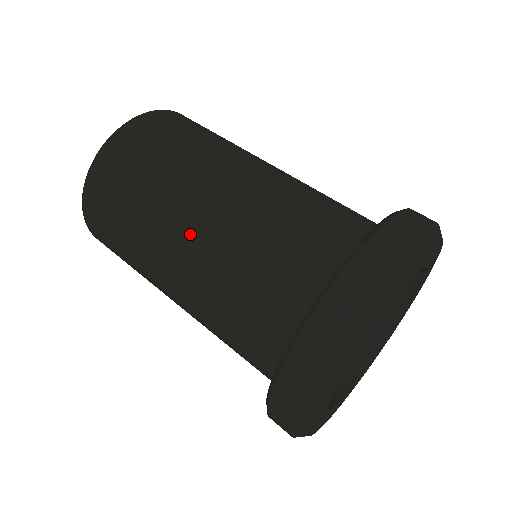
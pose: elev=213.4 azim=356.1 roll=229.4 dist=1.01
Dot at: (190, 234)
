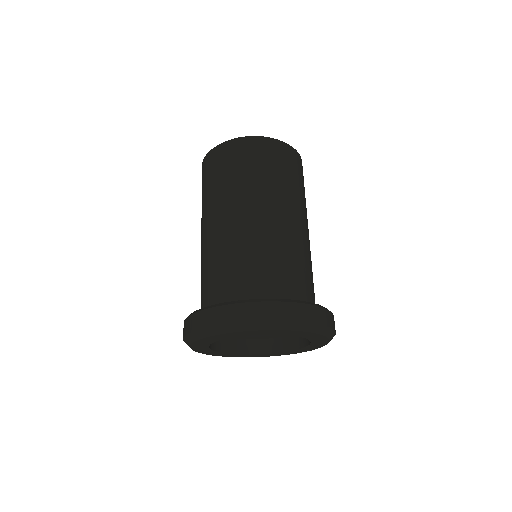
Dot at: (247, 217)
